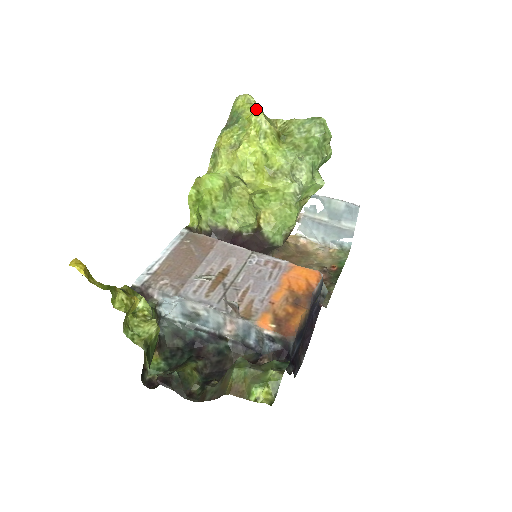
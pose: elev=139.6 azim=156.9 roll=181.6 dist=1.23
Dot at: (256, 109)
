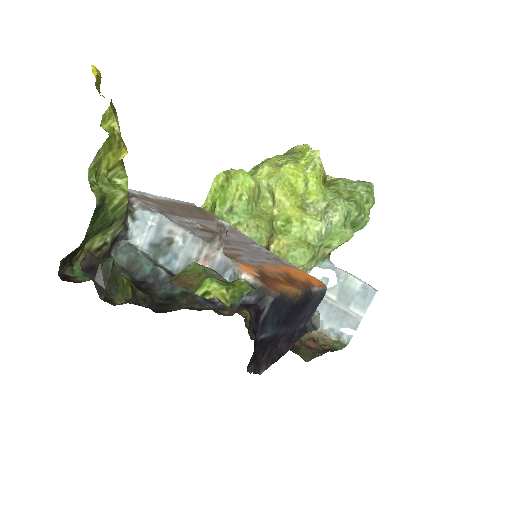
Dot at: occluded
